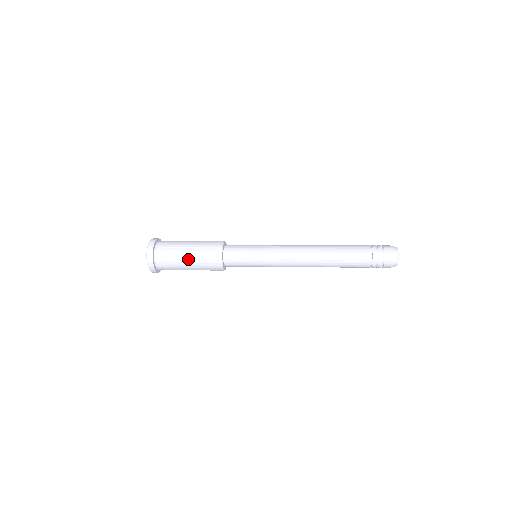
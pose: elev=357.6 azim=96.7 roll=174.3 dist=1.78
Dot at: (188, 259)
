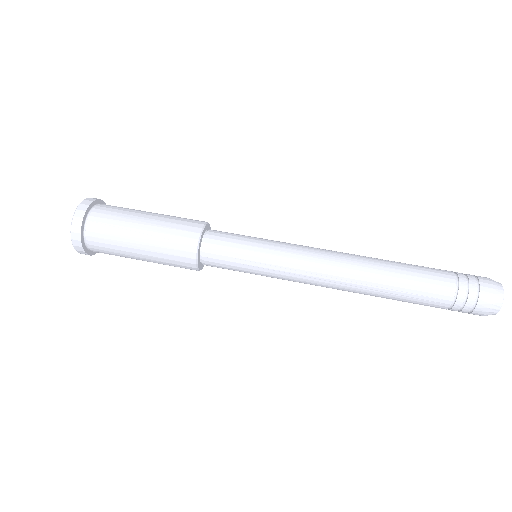
Dot at: (140, 249)
